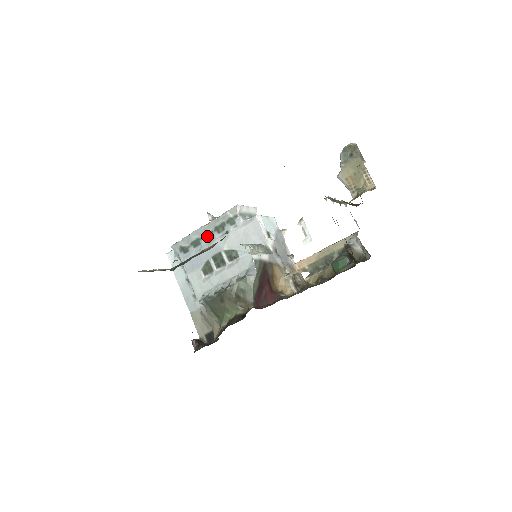
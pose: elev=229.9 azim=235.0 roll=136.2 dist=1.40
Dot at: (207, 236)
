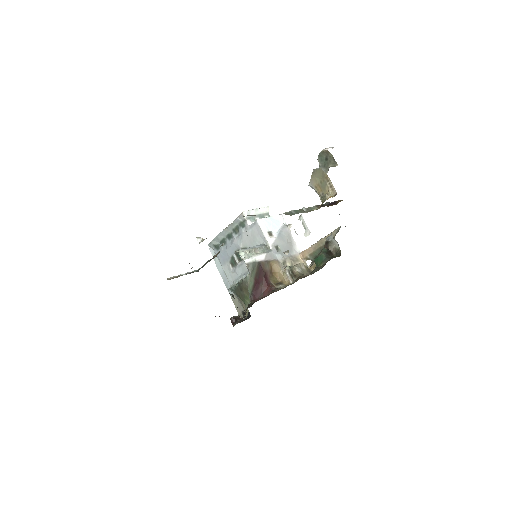
Dot at: (229, 236)
